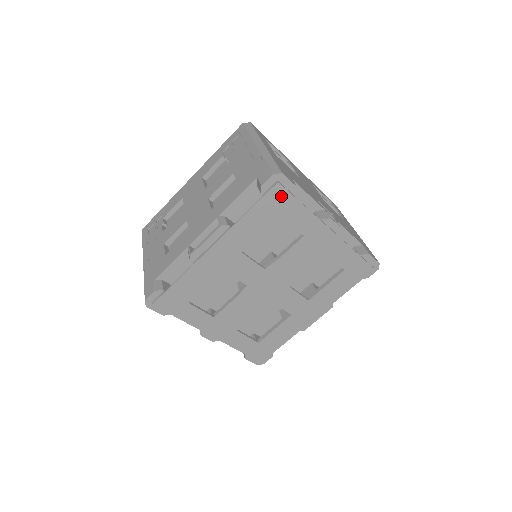
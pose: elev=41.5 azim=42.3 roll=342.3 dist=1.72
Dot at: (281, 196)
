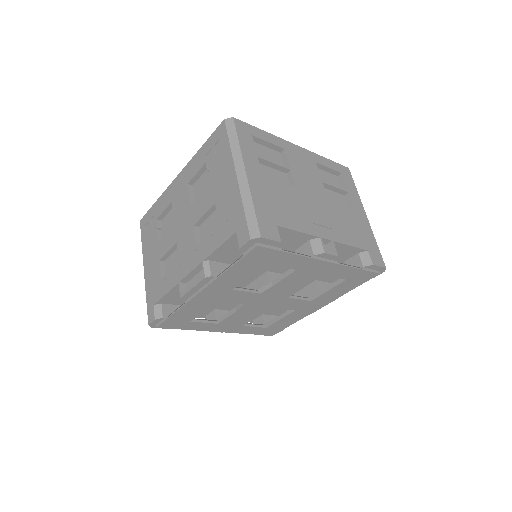
Dot at: (263, 253)
